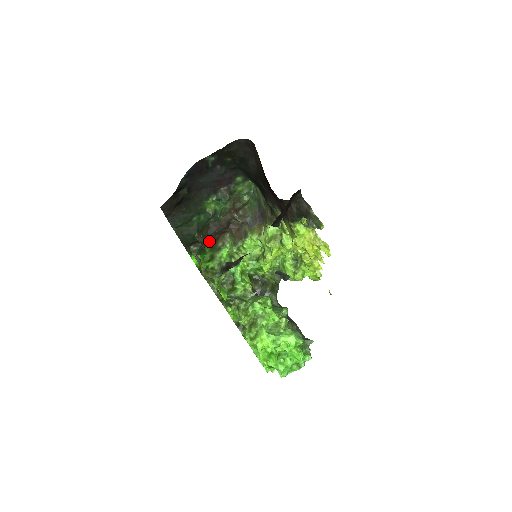
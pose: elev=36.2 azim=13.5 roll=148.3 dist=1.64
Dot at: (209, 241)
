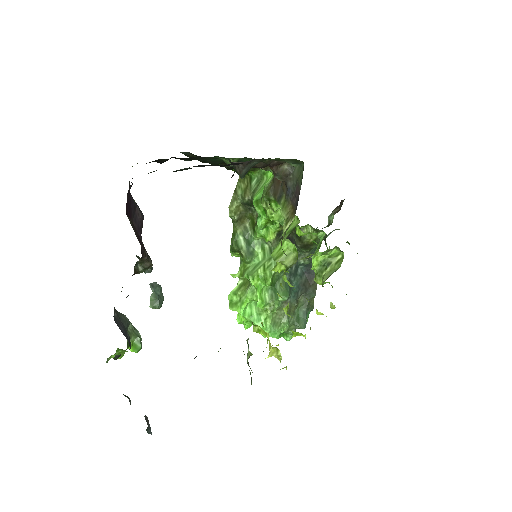
Dot at: occluded
